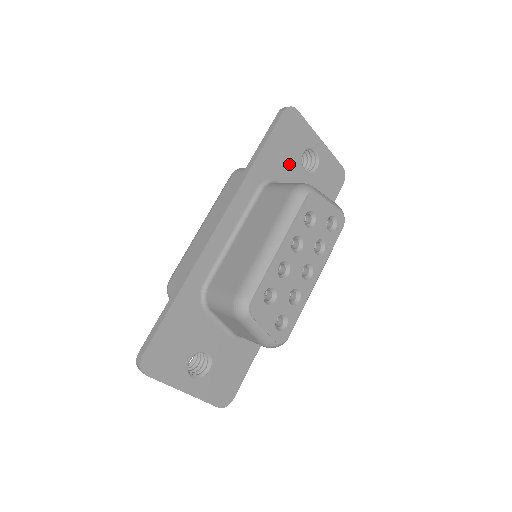
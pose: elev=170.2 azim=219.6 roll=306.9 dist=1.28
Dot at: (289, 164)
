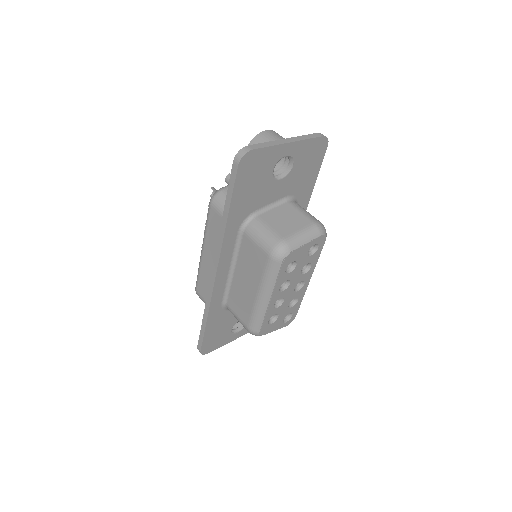
Dot at: (261, 191)
